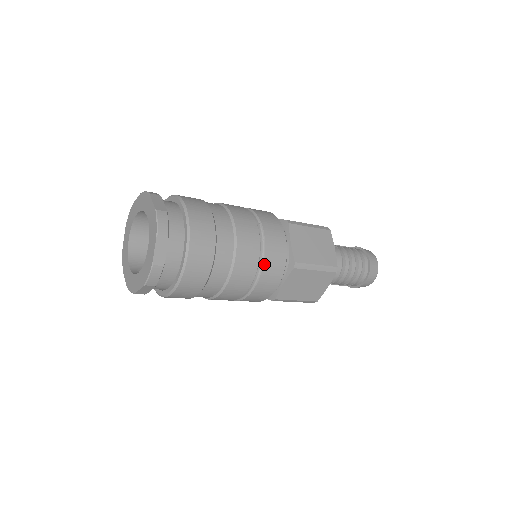
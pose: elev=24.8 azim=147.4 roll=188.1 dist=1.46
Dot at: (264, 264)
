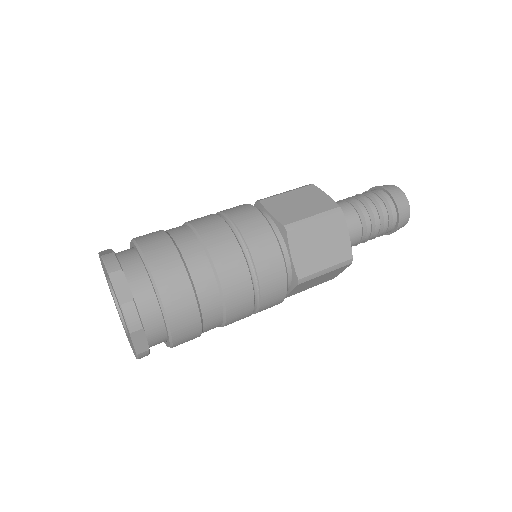
Dot at: (261, 299)
